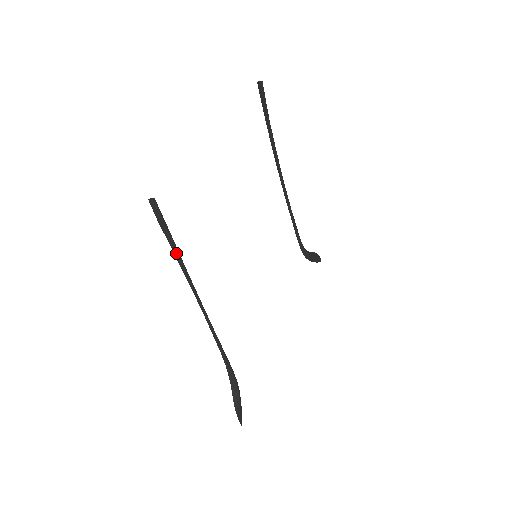
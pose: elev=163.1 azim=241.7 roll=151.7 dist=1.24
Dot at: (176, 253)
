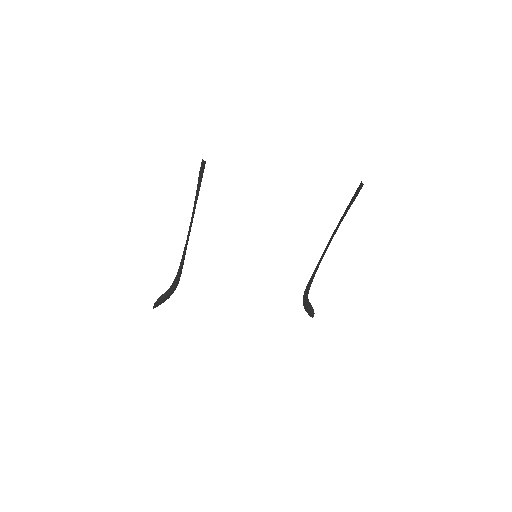
Dot at: (197, 196)
